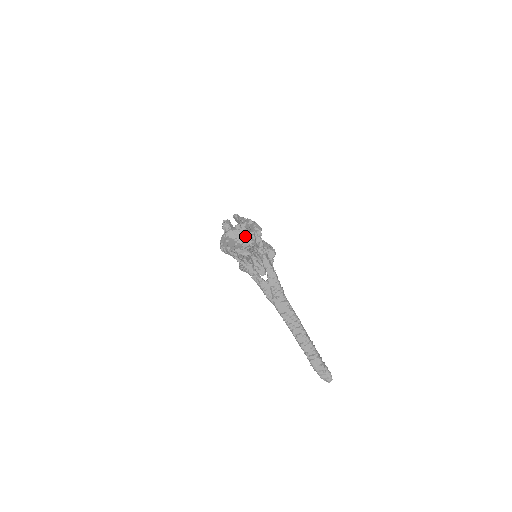
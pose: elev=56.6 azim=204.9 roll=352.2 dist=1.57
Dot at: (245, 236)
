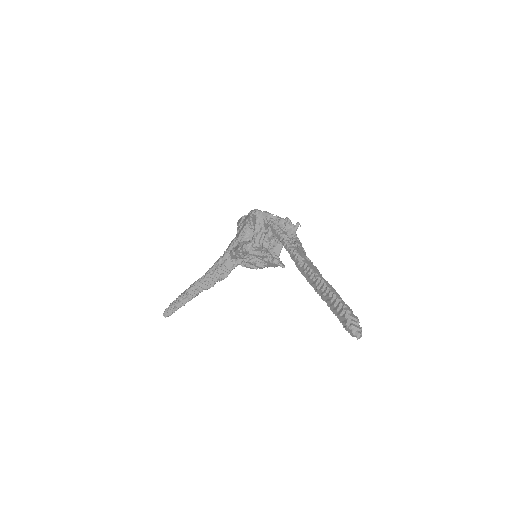
Dot at: occluded
